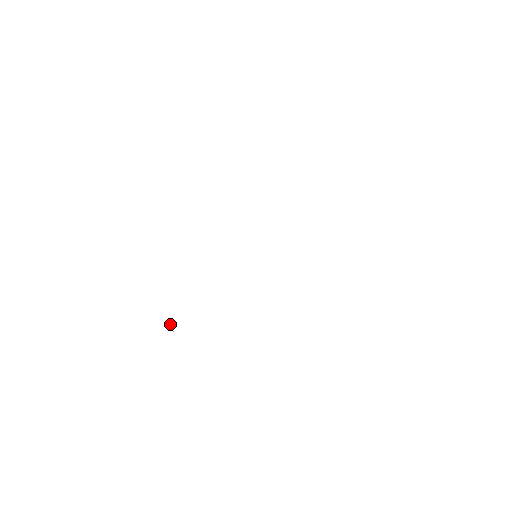
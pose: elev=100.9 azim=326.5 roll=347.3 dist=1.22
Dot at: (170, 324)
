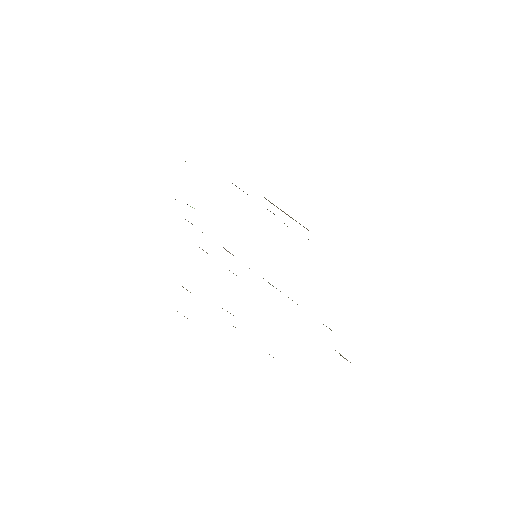
Dot at: occluded
